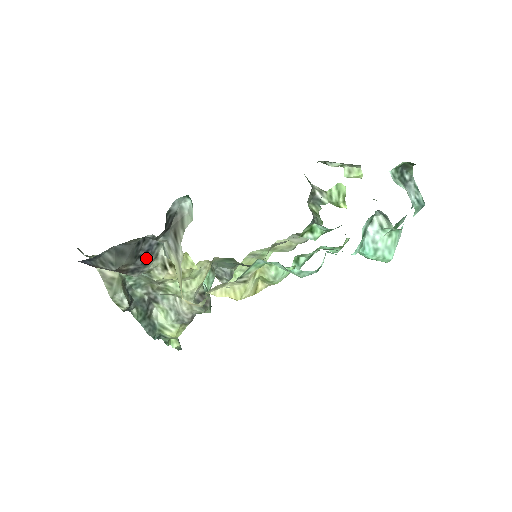
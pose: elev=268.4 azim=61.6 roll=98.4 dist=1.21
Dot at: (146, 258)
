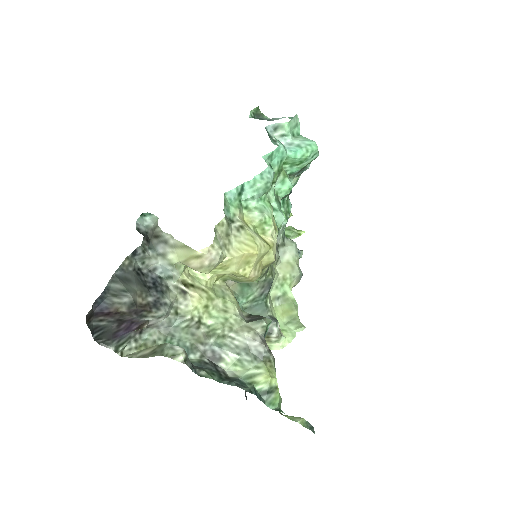
Dot at: (157, 288)
